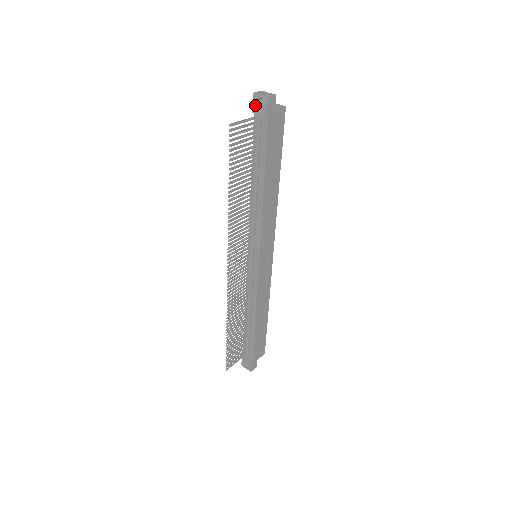
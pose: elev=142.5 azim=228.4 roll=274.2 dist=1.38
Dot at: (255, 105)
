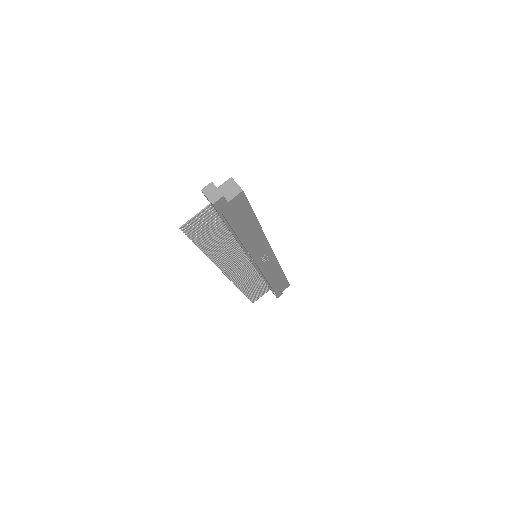
Dot at: occluded
